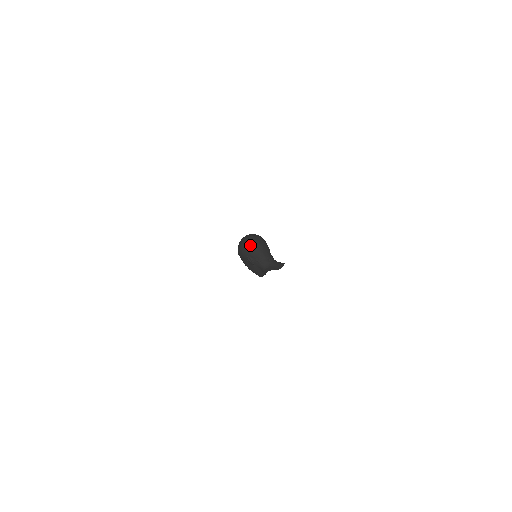
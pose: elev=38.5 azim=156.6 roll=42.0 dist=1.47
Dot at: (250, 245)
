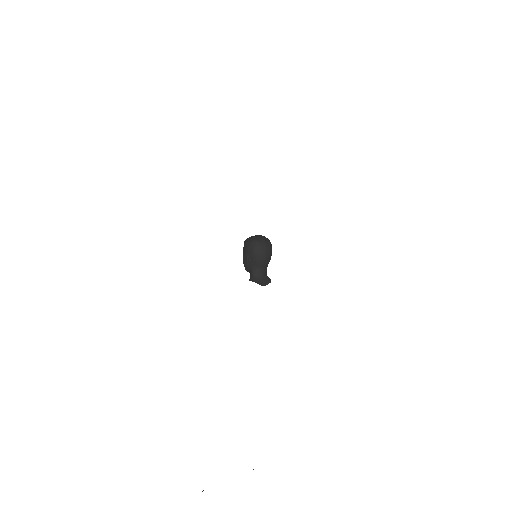
Dot at: (257, 251)
